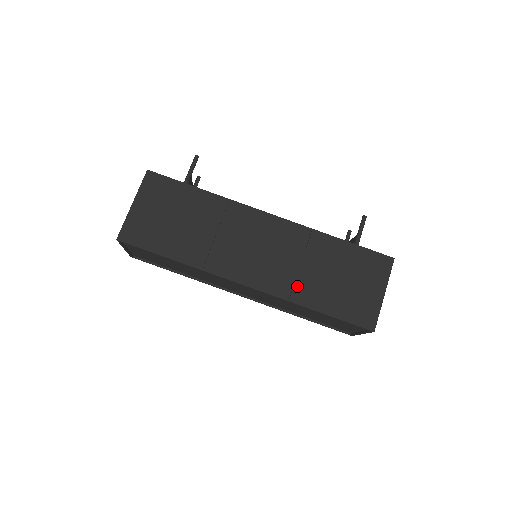
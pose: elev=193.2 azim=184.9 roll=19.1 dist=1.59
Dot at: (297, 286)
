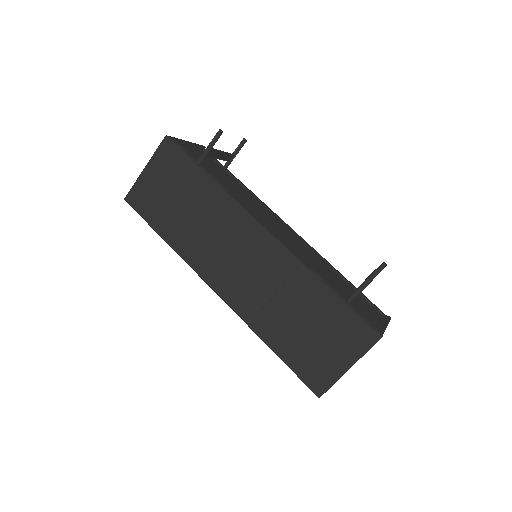
Dot at: (261, 315)
